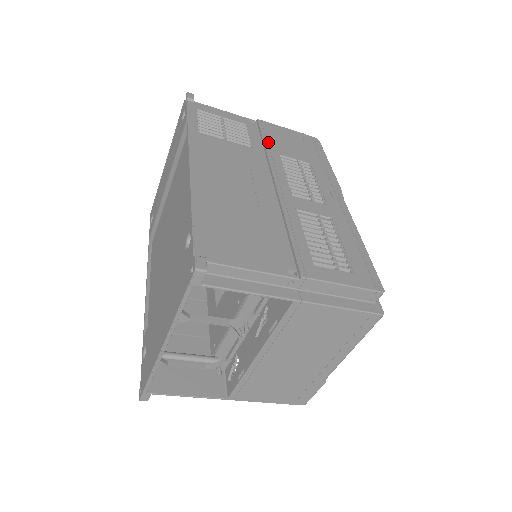
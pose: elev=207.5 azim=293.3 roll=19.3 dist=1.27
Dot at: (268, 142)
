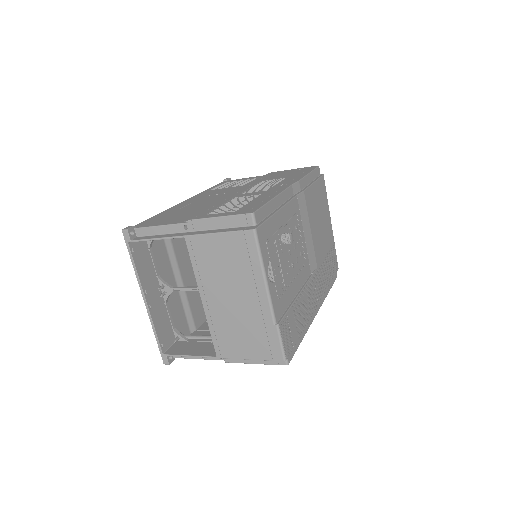
Dot at: (261, 179)
